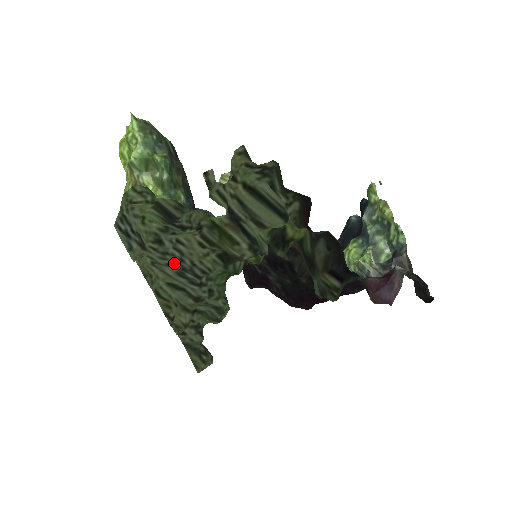
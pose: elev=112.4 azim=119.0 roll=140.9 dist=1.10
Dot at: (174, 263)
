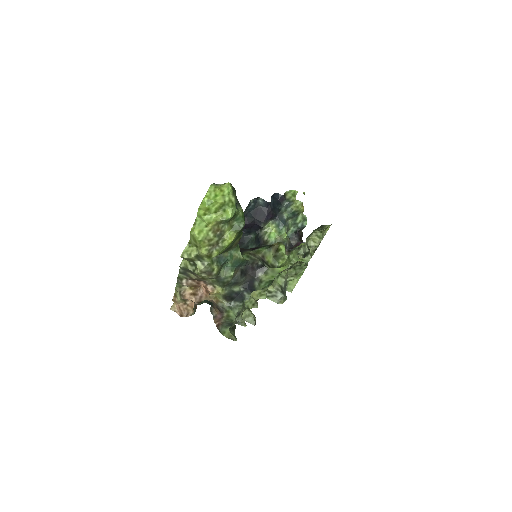
Dot at: occluded
